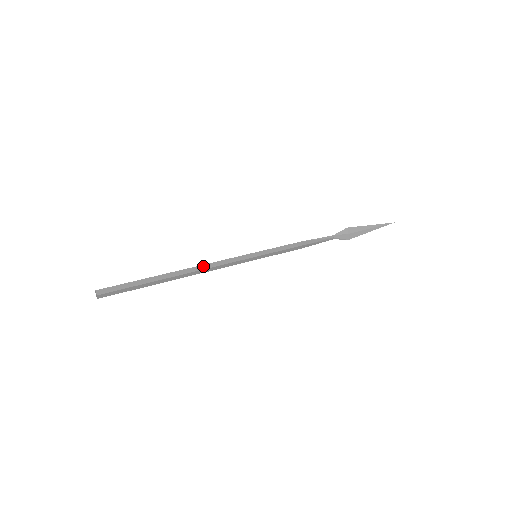
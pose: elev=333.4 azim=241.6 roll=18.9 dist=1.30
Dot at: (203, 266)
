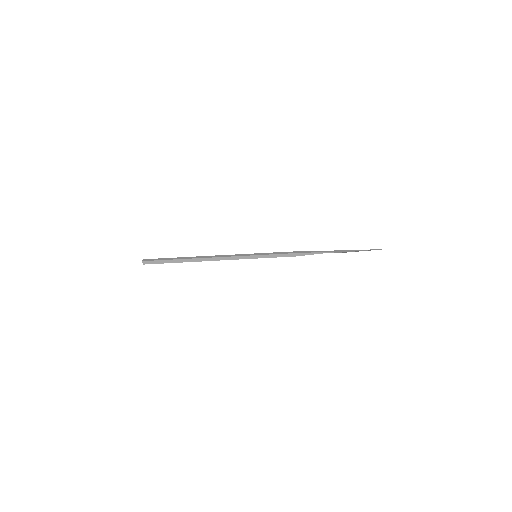
Dot at: (215, 258)
